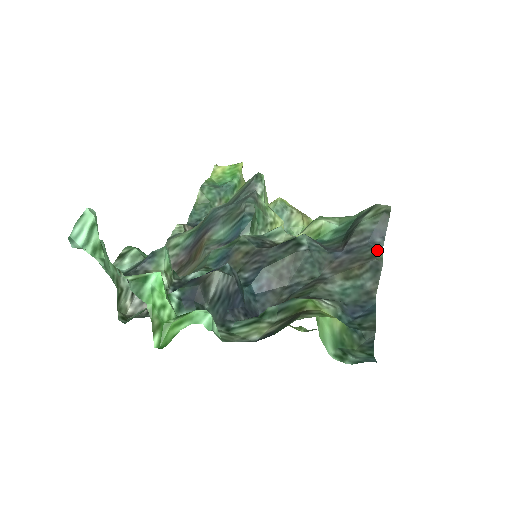
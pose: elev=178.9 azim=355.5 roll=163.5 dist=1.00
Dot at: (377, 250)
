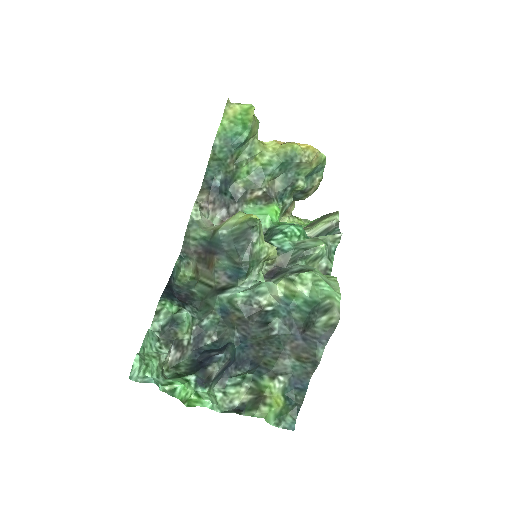
Dot at: (320, 350)
